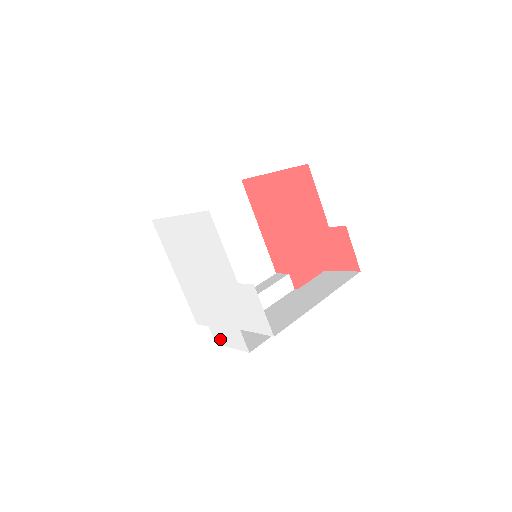
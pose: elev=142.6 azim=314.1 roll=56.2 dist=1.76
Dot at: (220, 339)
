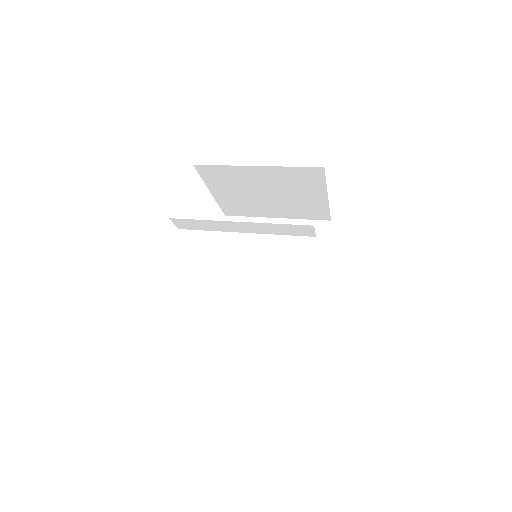
Dot at: occluded
